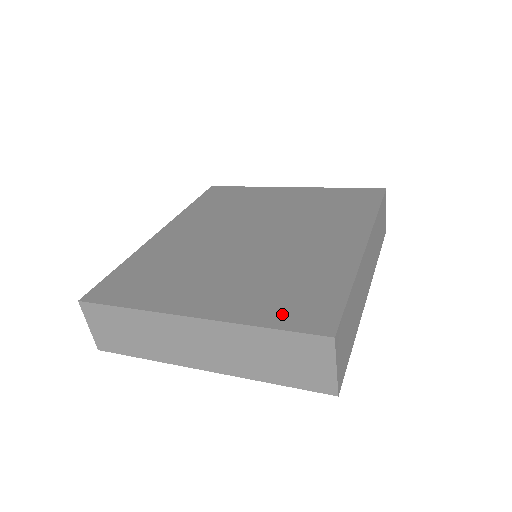
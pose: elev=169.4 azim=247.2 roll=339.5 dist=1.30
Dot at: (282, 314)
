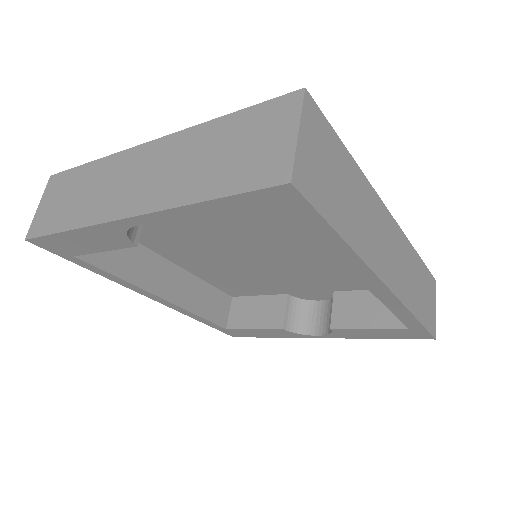
Dot at: occluded
